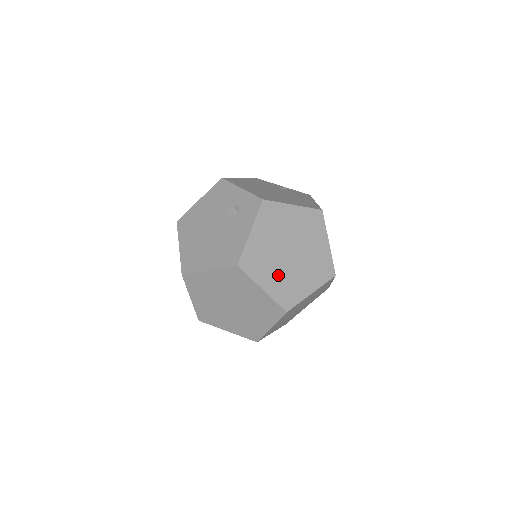
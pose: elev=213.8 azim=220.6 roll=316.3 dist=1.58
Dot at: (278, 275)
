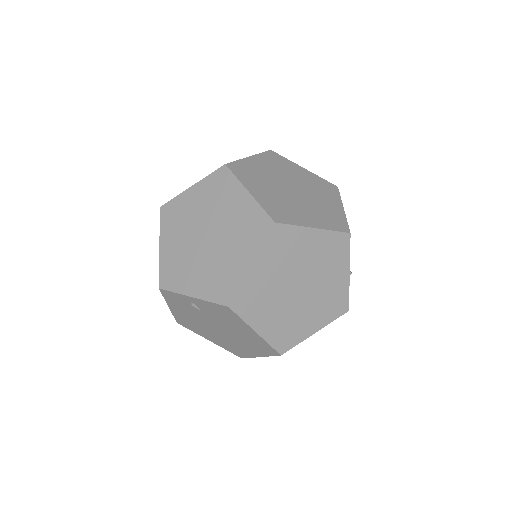
Dot at: (272, 194)
